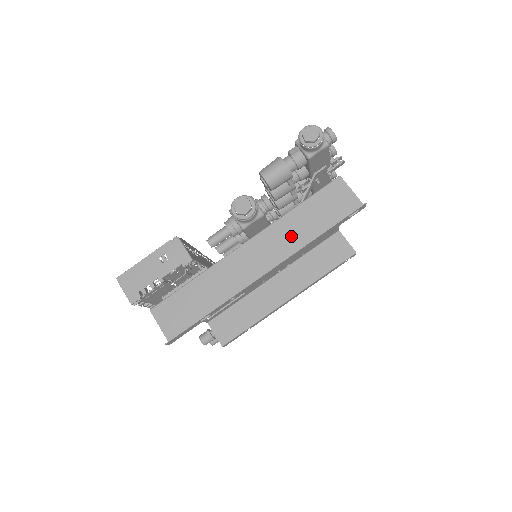
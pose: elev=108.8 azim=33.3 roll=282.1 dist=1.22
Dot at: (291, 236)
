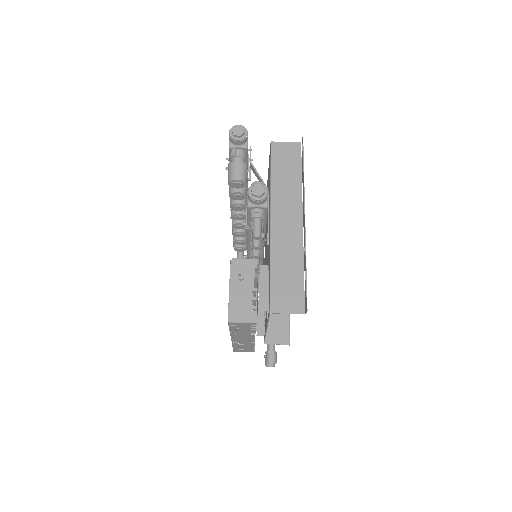
Dot at: (288, 191)
